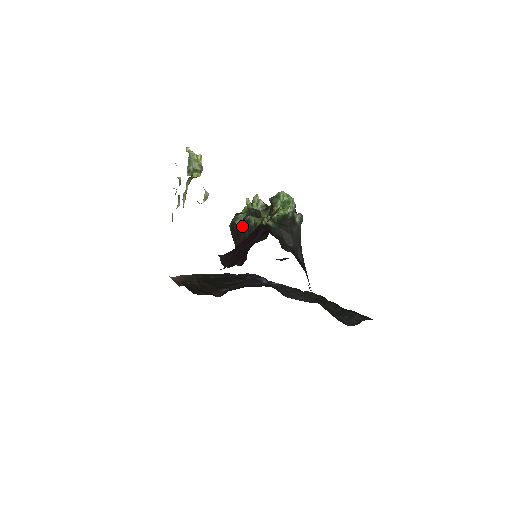
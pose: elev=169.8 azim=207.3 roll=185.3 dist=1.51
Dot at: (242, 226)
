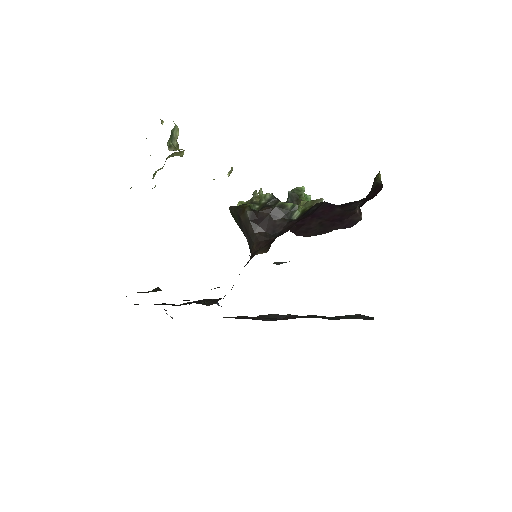
Dot at: (271, 211)
